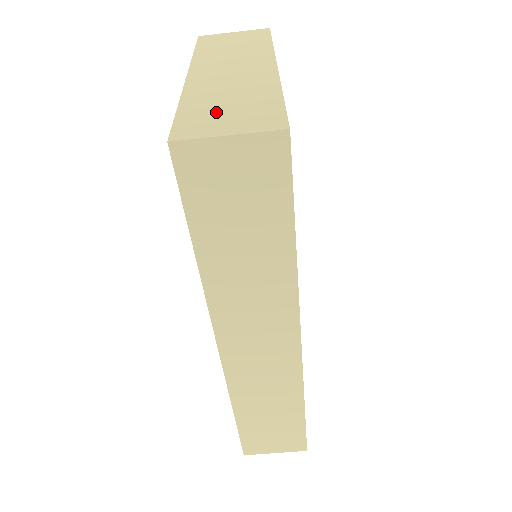
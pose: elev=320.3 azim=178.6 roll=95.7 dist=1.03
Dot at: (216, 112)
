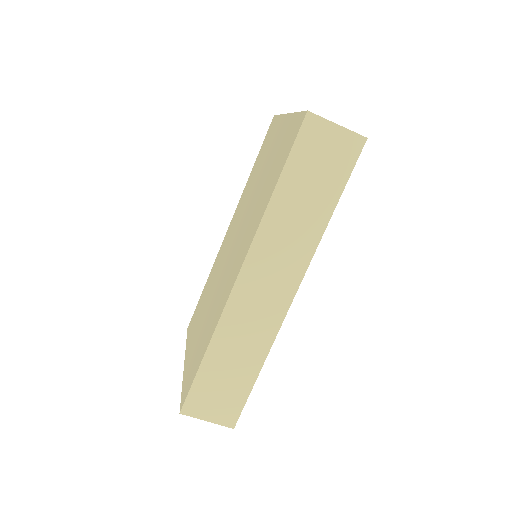
Dot at: occluded
